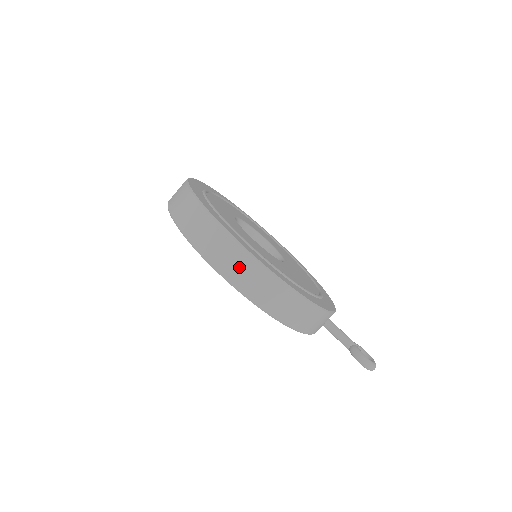
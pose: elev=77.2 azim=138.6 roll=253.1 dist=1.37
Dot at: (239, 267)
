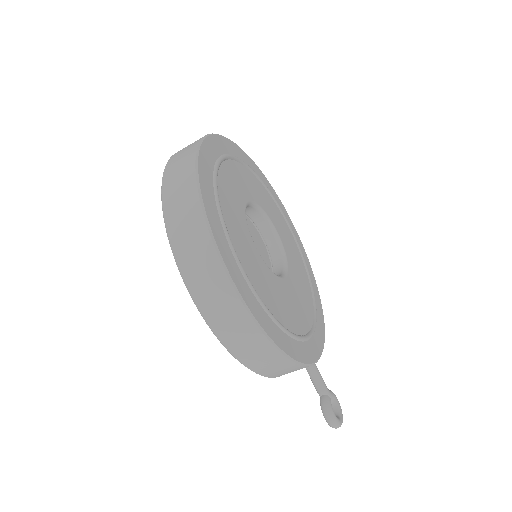
Dot at: (220, 305)
